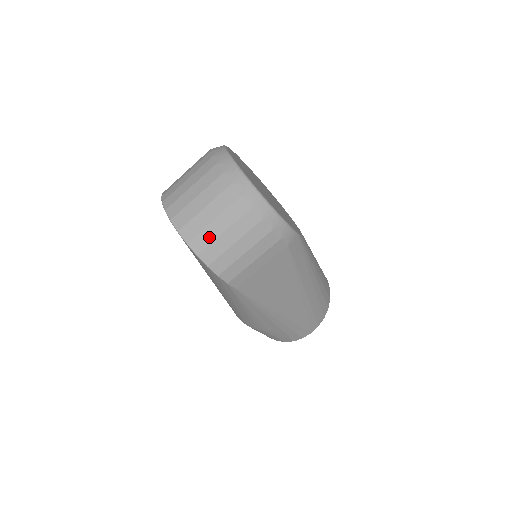
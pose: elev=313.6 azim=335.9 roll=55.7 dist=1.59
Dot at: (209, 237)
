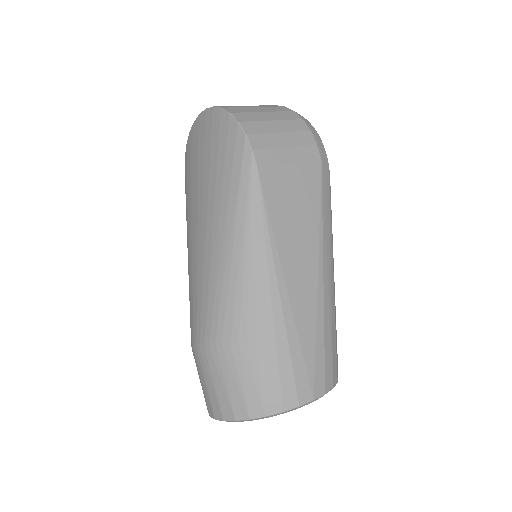
Dot at: (247, 110)
